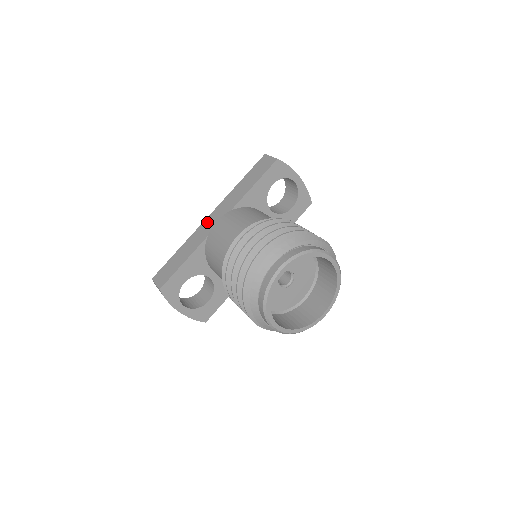
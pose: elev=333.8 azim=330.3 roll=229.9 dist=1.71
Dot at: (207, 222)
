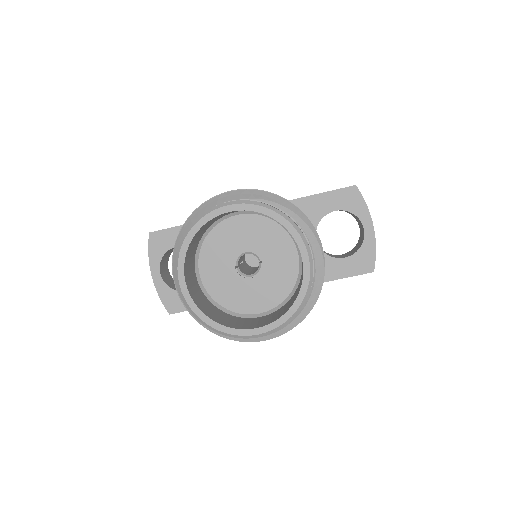
Dot at: occluded
